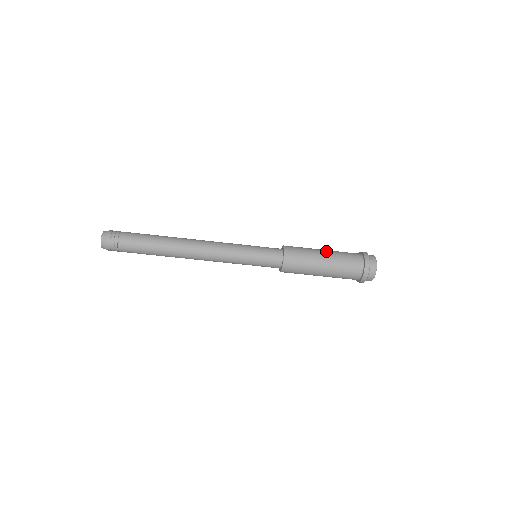
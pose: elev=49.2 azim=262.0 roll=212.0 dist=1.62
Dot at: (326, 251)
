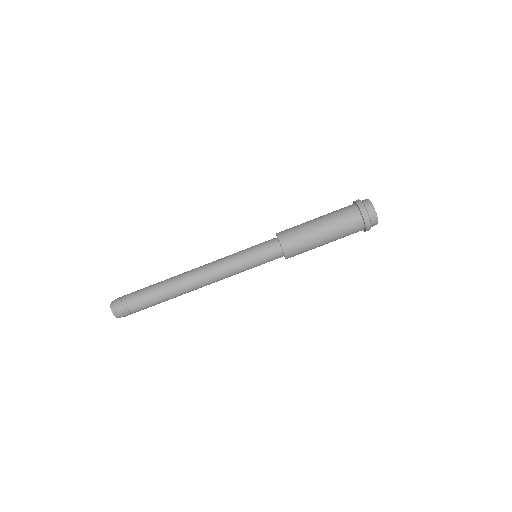
Dot at: (319, 219)
